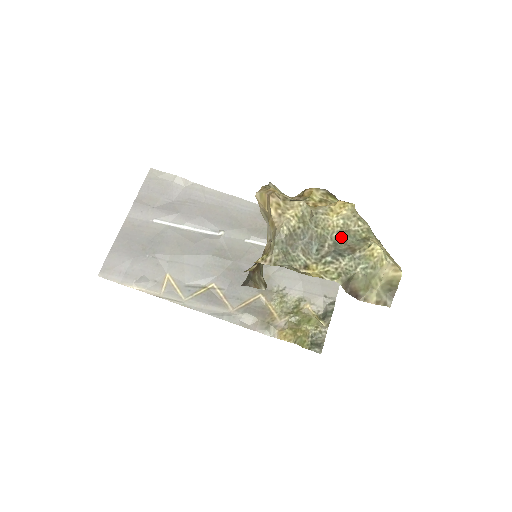
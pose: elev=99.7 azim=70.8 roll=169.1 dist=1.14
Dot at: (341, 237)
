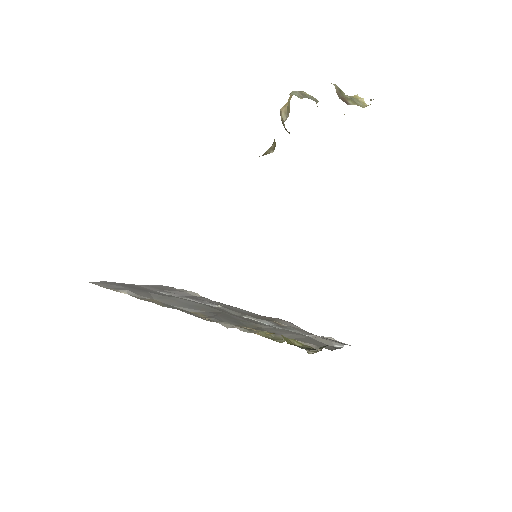
Dot at: occluded
